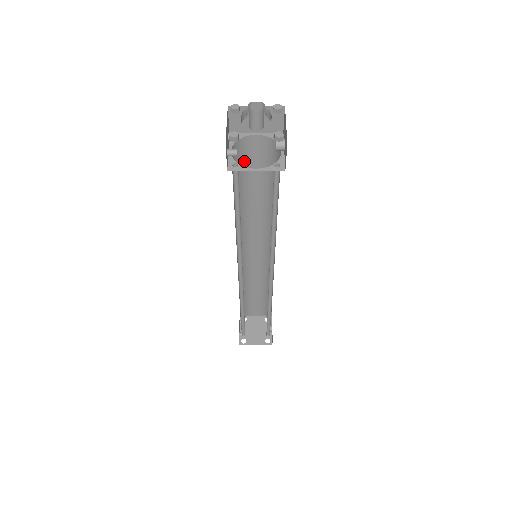
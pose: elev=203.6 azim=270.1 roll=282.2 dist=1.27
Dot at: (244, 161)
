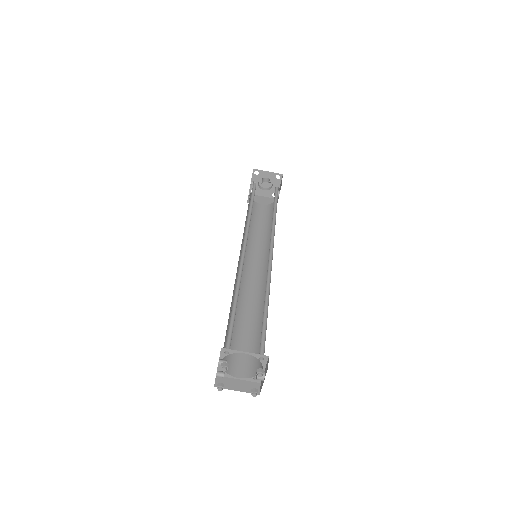
Dot at: (254, 212)
